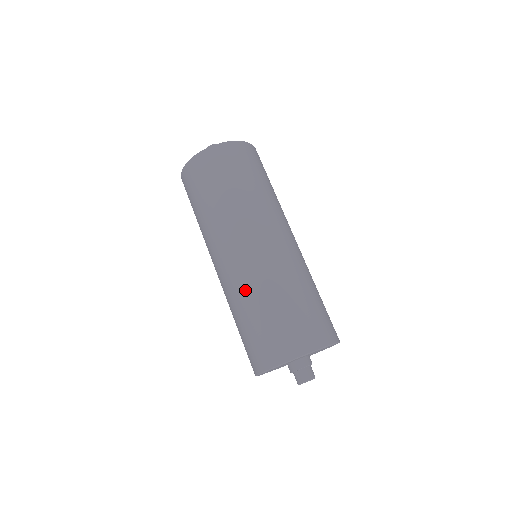
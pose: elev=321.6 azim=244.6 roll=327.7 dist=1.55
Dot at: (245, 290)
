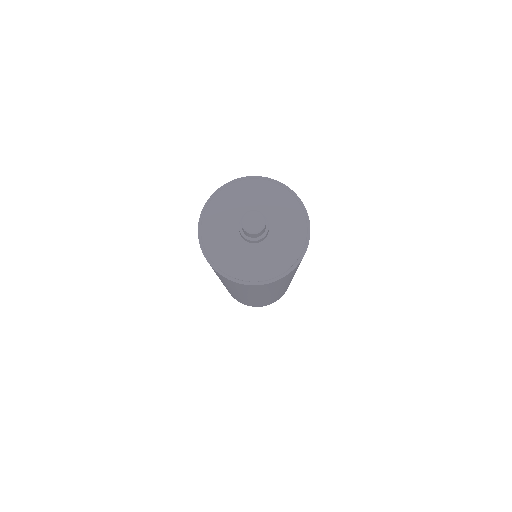
Dot at: (229, 291)
